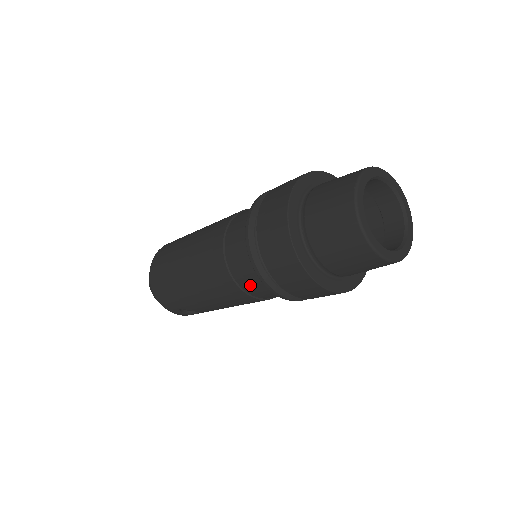
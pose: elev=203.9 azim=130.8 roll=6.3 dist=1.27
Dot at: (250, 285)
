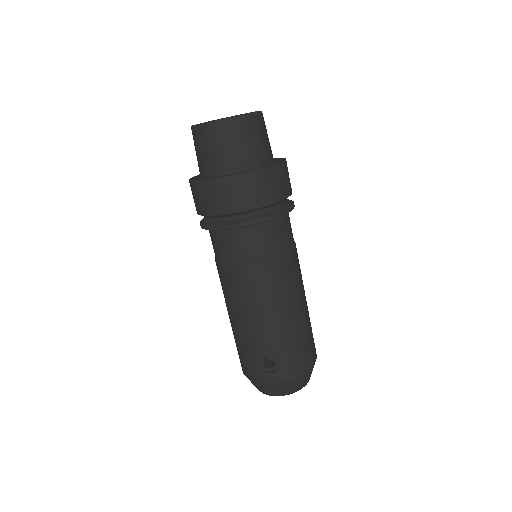
Dot at: (225, 252)
